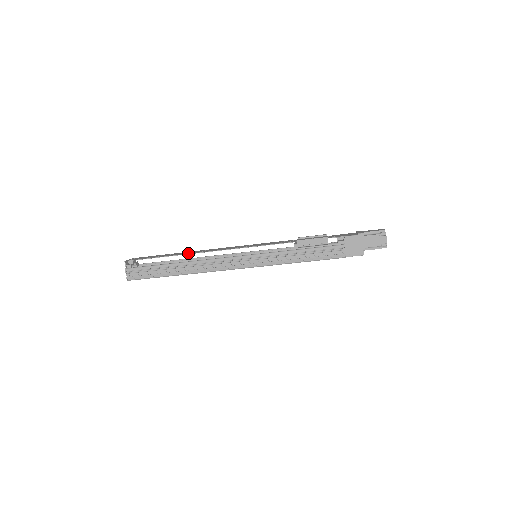
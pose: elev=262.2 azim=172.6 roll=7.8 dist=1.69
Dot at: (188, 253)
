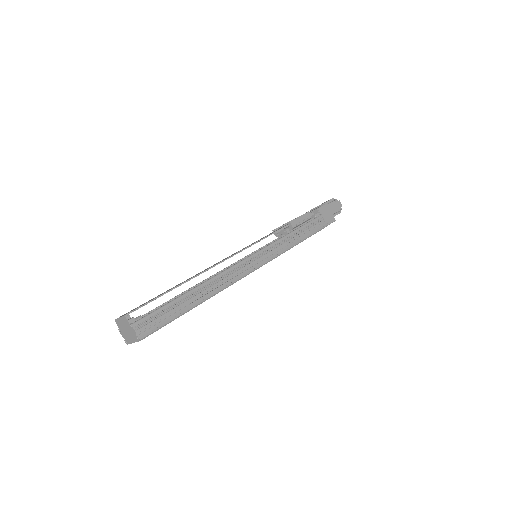
Dot at: (196, 275)
